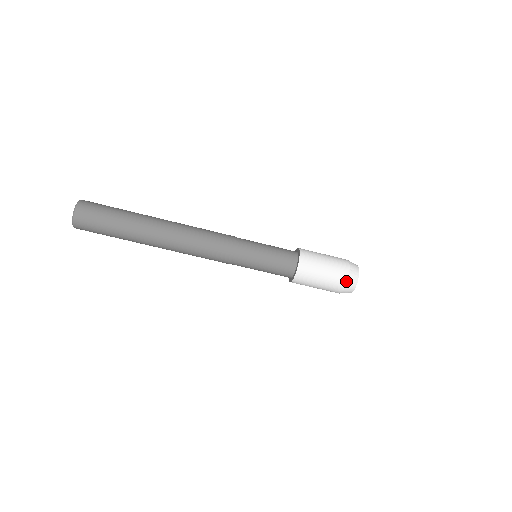
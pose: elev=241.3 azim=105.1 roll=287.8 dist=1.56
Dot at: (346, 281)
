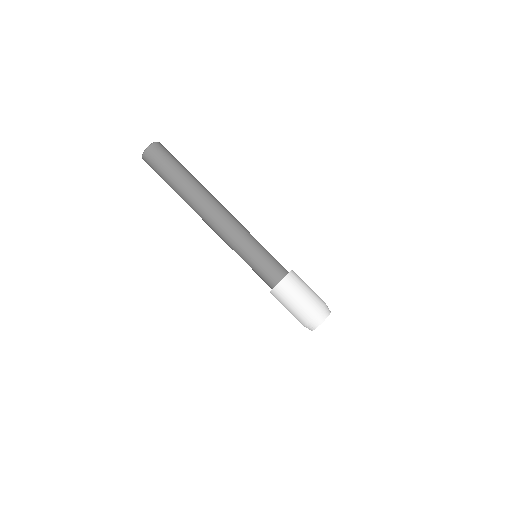
Dot at: (323, 305)
